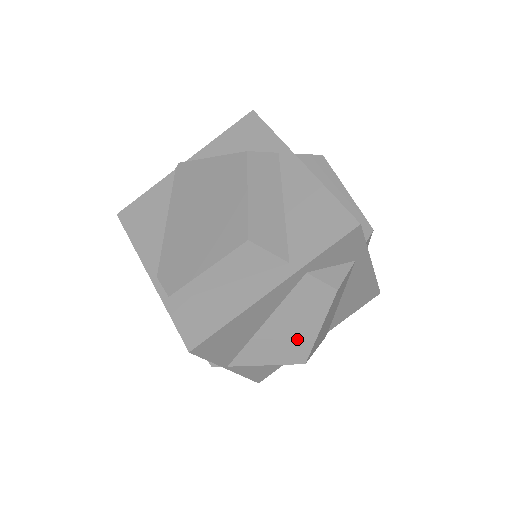
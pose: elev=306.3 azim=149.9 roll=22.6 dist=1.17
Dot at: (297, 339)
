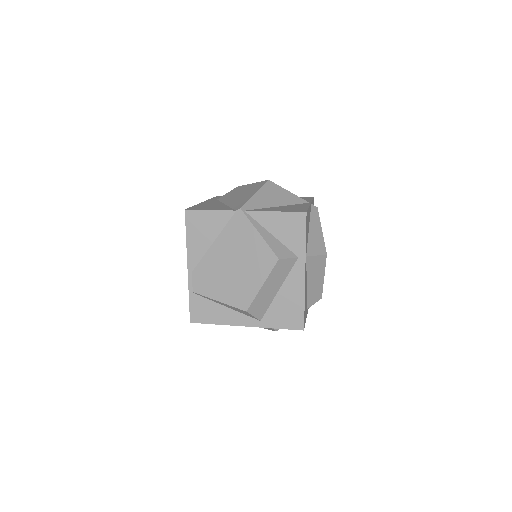
Dot at: occluded
